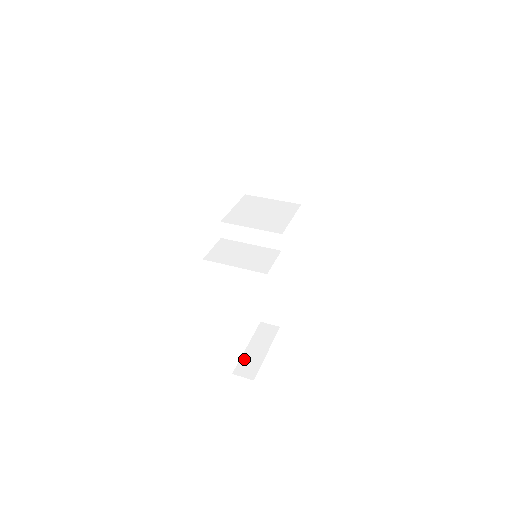
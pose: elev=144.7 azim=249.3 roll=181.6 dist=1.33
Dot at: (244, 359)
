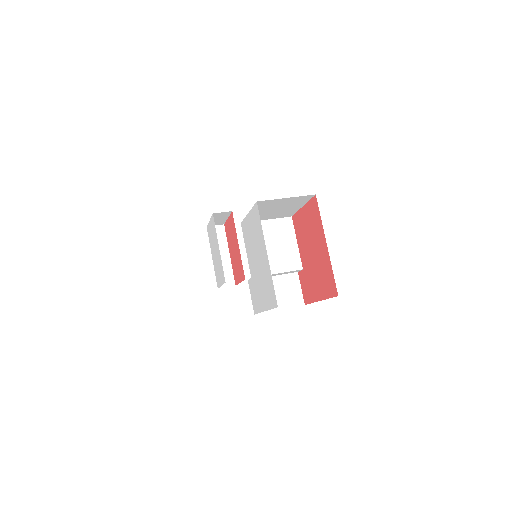
Dot at: occluded
